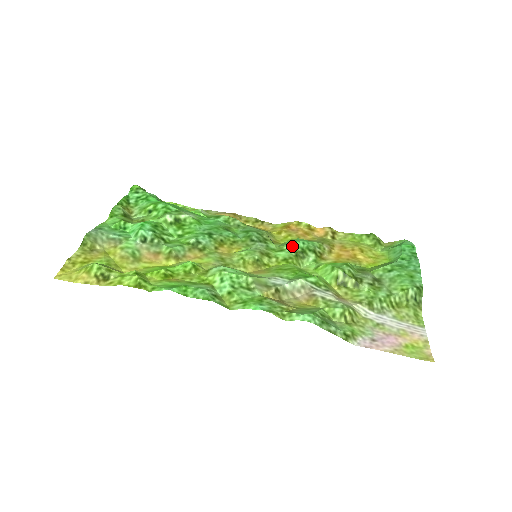
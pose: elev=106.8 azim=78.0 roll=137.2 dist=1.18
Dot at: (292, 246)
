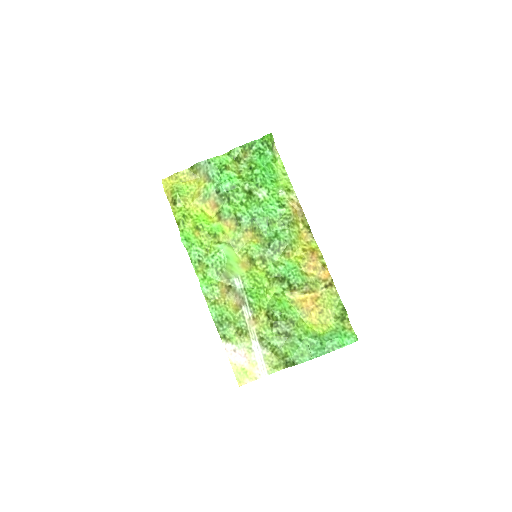
Dot at: (282, 270)
